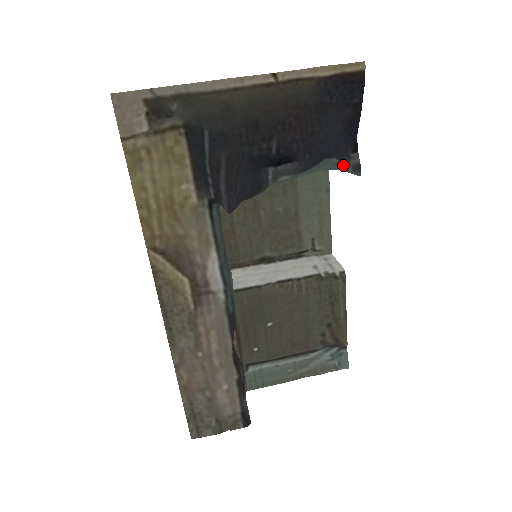
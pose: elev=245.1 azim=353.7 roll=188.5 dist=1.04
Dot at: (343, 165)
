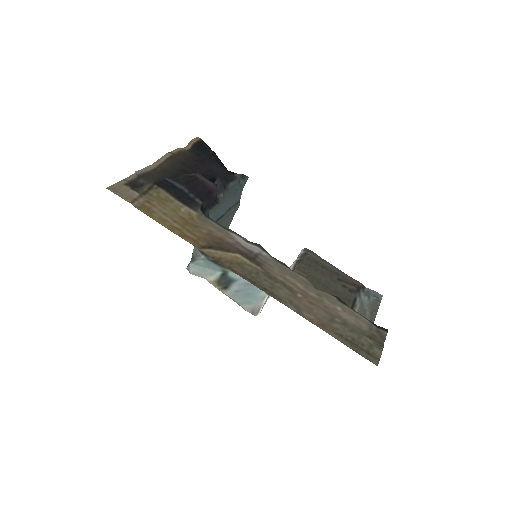
Dot at: (237, 183)
